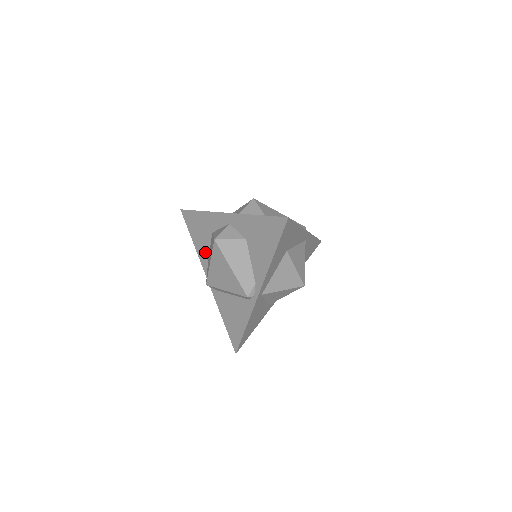
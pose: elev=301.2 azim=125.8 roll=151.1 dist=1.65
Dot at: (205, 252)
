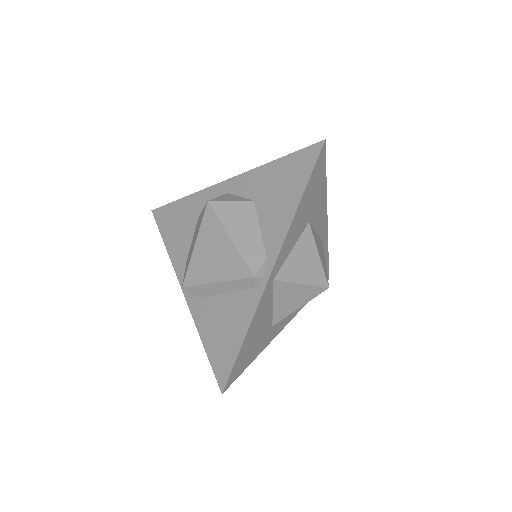
Dot at: (183, 250)
